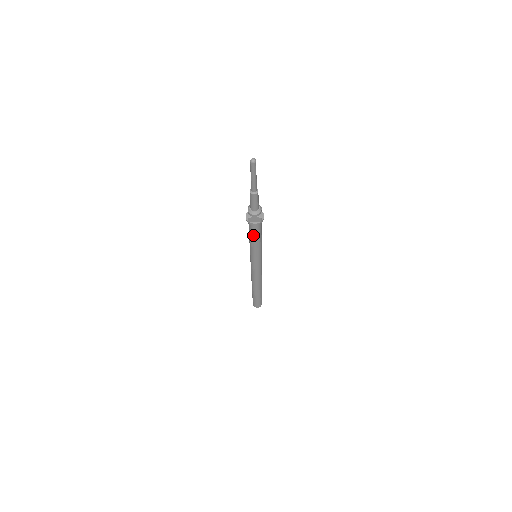
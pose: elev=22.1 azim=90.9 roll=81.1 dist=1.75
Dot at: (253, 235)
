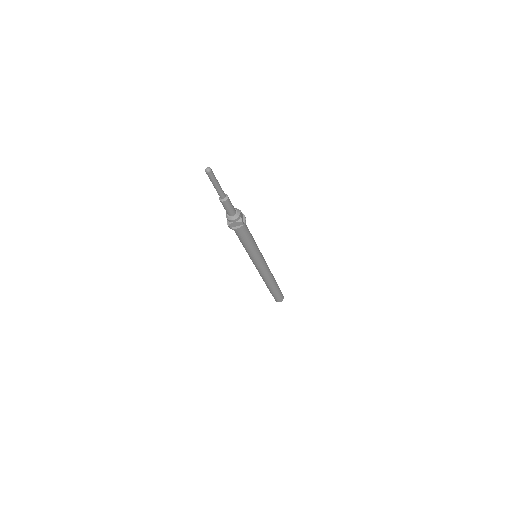
Dot at: (242, 239)
